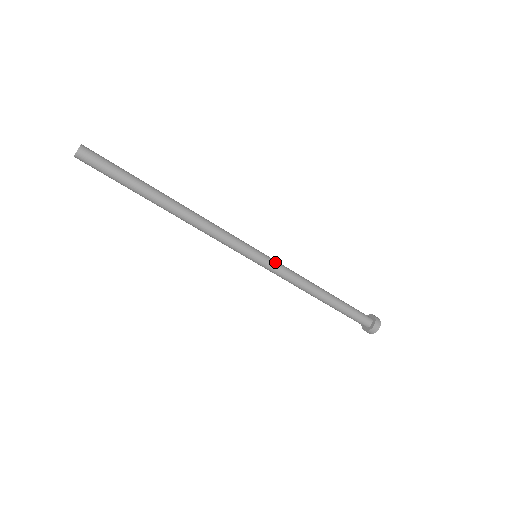
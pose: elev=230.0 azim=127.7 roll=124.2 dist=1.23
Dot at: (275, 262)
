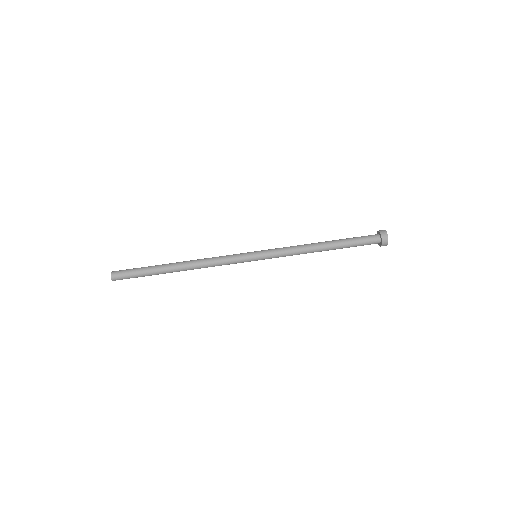
Dot at: (270, 249)
